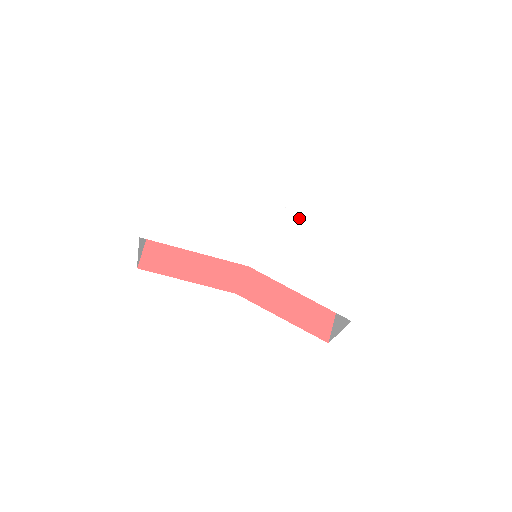
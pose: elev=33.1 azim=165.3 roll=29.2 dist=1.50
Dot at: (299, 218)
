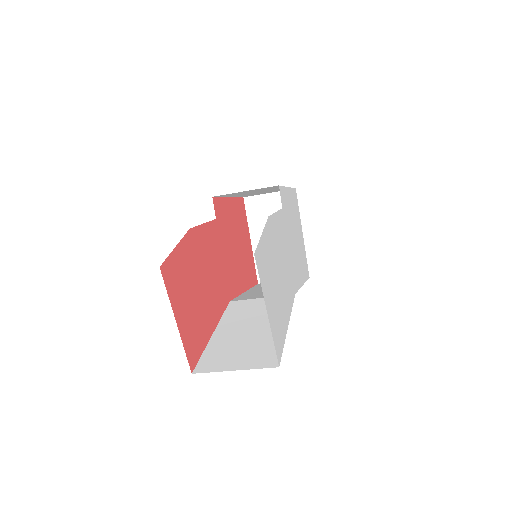
Dot at: (285, 192)
